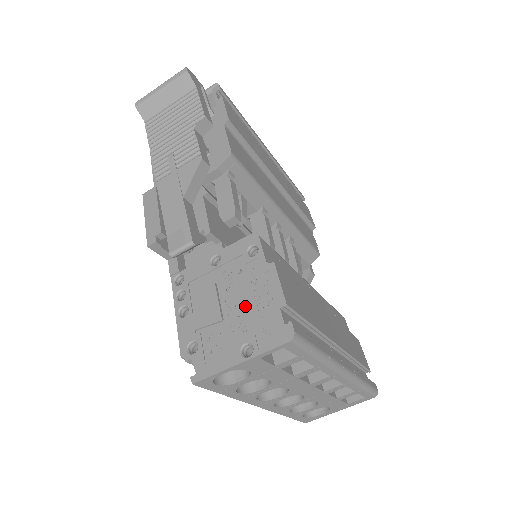
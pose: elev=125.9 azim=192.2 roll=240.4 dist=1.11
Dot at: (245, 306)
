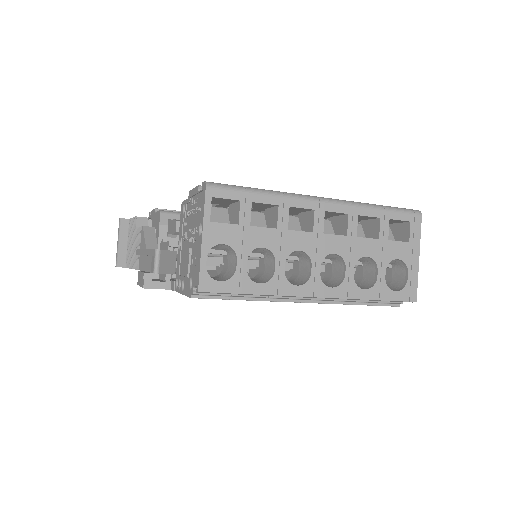
Dot at: (193, 224)
